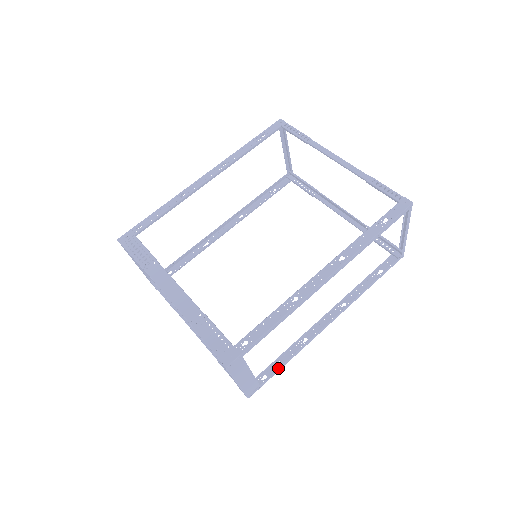
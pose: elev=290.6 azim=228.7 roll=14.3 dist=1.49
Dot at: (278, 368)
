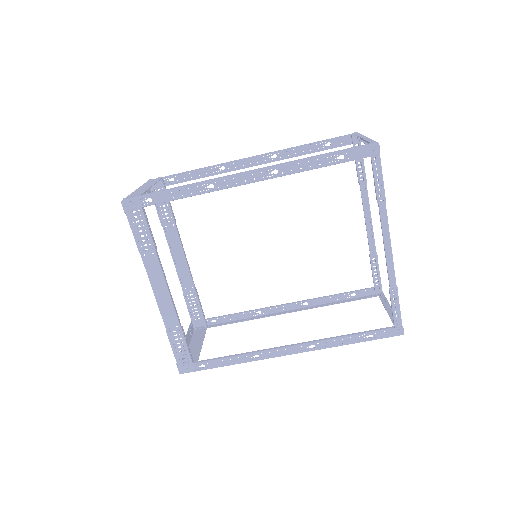
Dot at: occluded
